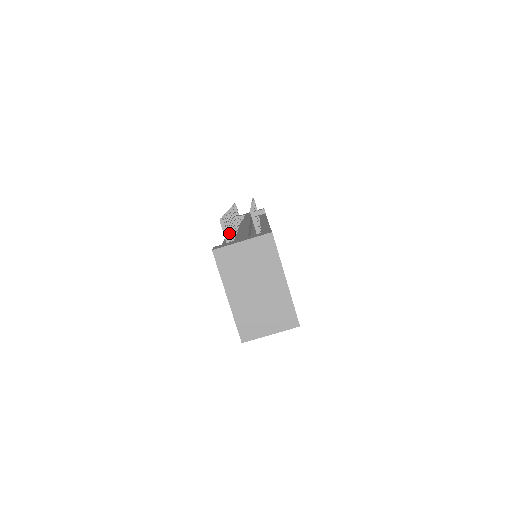
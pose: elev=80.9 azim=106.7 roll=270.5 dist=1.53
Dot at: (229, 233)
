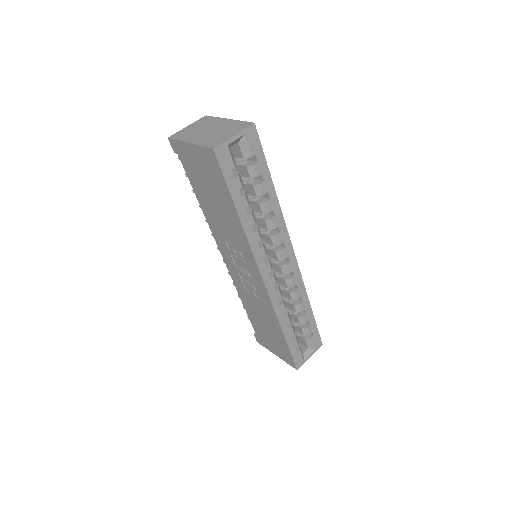
Dot at: occluded
